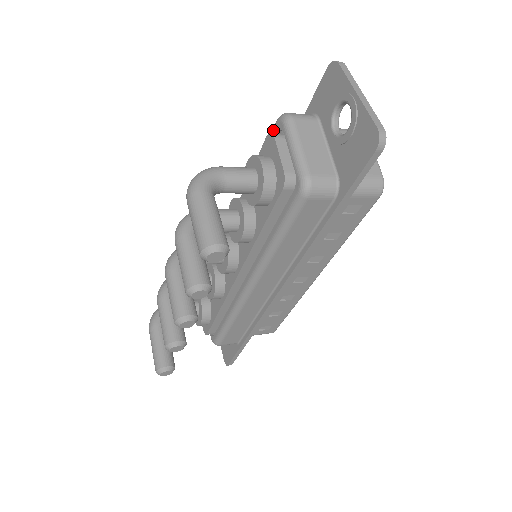
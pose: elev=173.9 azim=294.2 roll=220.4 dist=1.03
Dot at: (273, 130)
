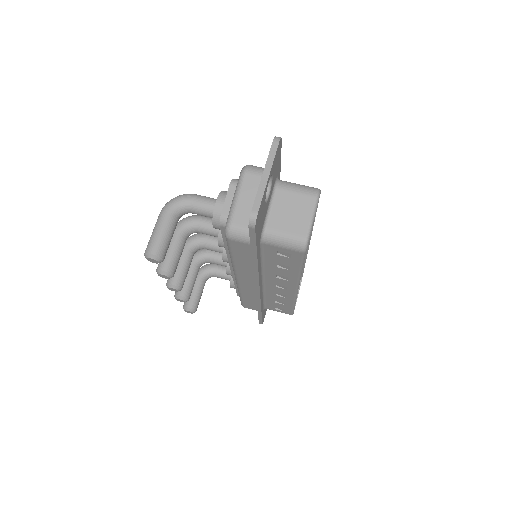
Dot at: occluded
